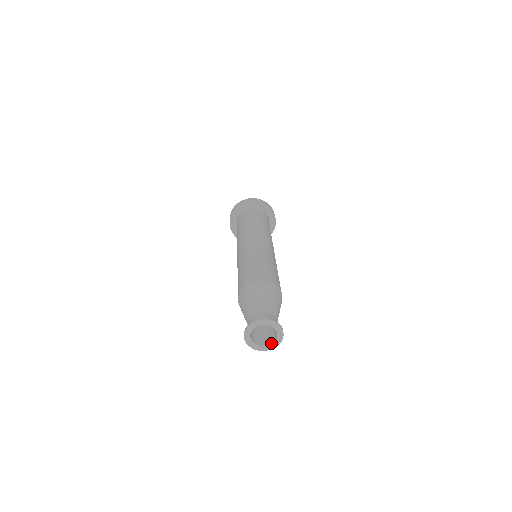
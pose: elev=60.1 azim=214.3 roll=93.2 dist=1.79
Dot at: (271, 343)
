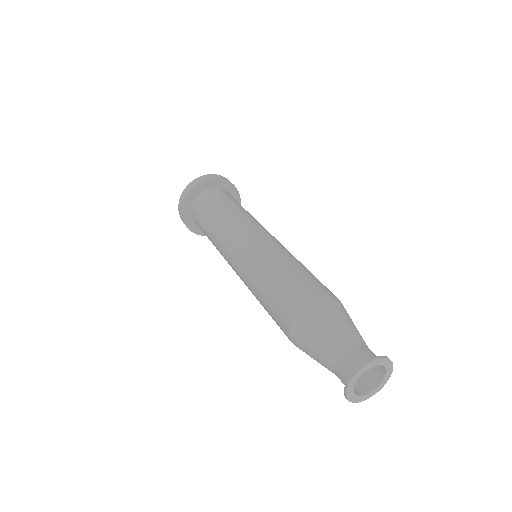
Dot at: (382, 379)
